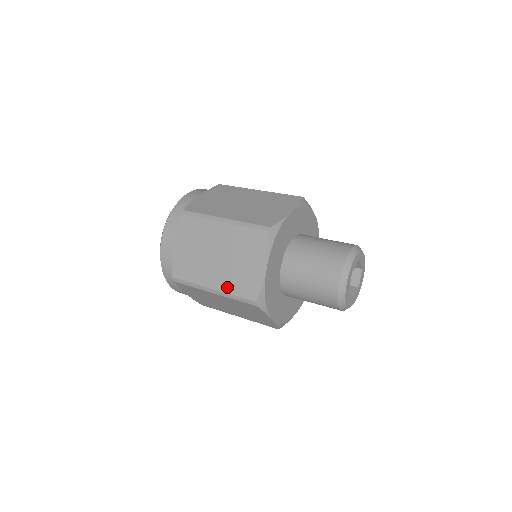
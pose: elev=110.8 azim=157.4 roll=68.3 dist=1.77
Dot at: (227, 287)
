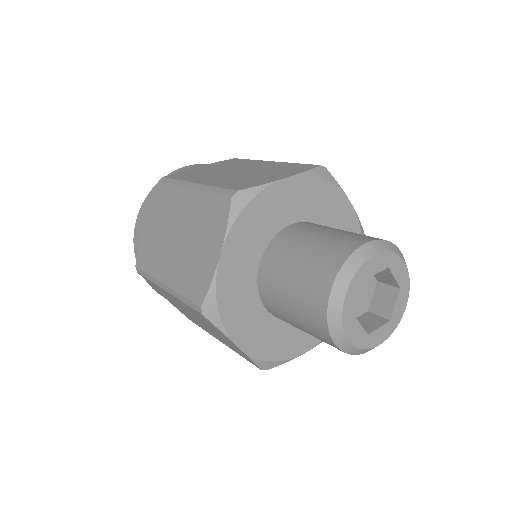
Dot at: (177, 282)
